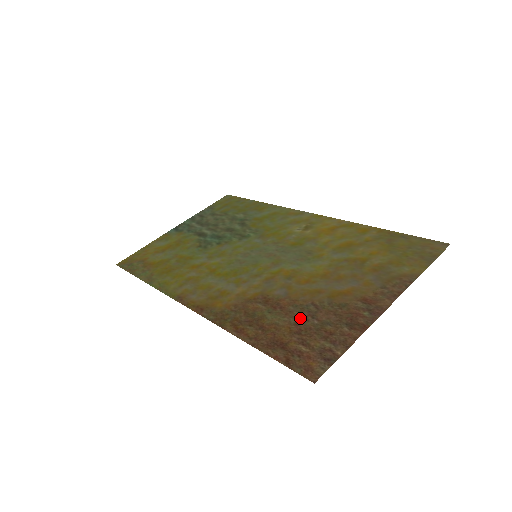
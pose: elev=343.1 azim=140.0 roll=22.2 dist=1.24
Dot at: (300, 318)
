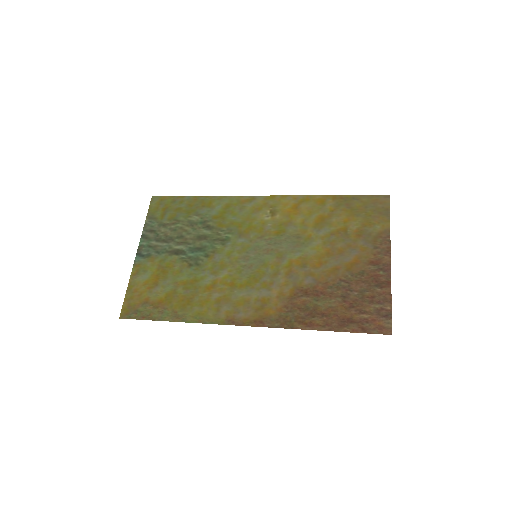
Dot at: (343, 295)
